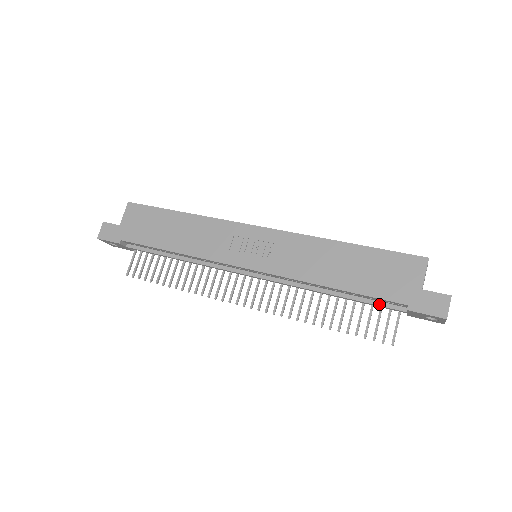
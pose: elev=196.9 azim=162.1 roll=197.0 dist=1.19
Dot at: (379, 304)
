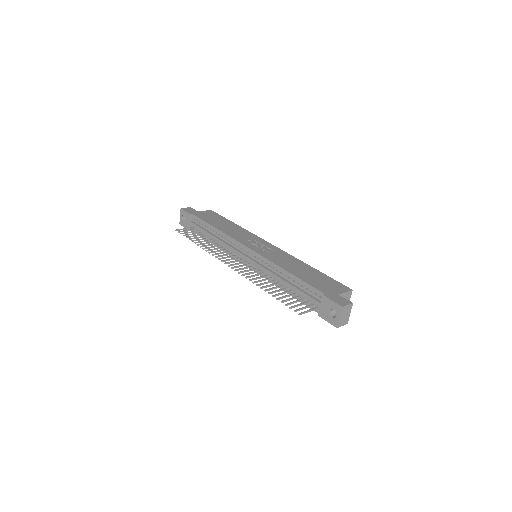
Dot at: (308, 294)
